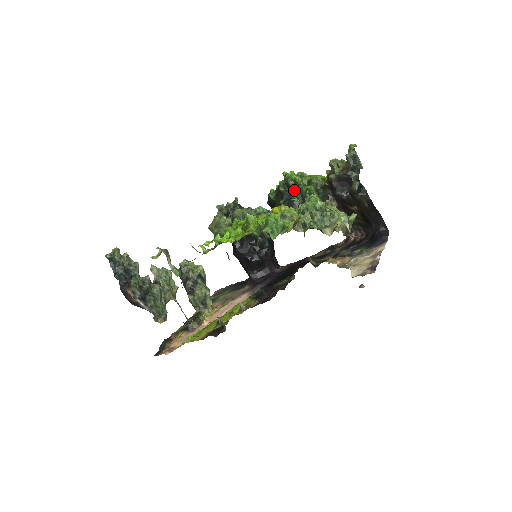
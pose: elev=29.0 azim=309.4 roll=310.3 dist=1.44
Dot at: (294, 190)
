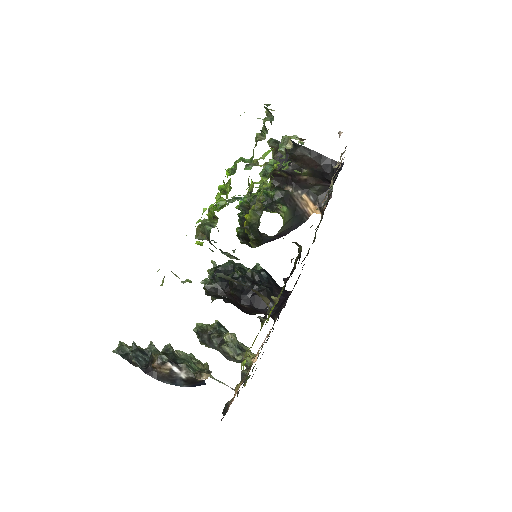
Dot at: (252, 203)
